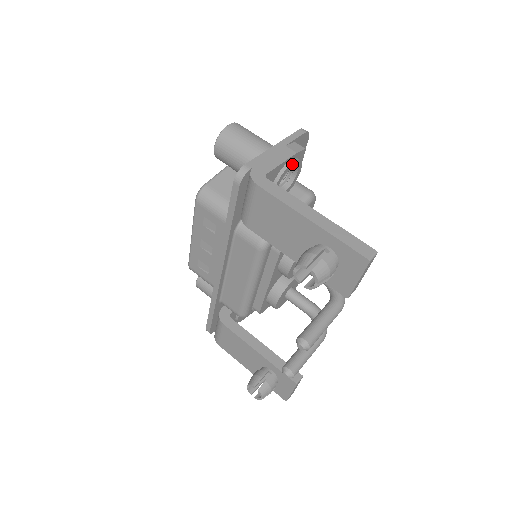
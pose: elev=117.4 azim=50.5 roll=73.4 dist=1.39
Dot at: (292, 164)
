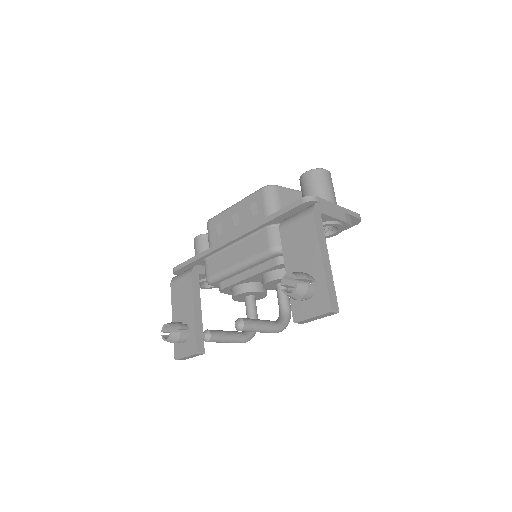
Dot at: (338, 225)
